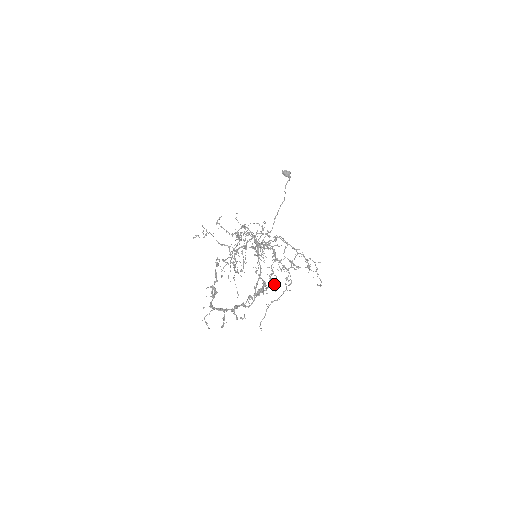
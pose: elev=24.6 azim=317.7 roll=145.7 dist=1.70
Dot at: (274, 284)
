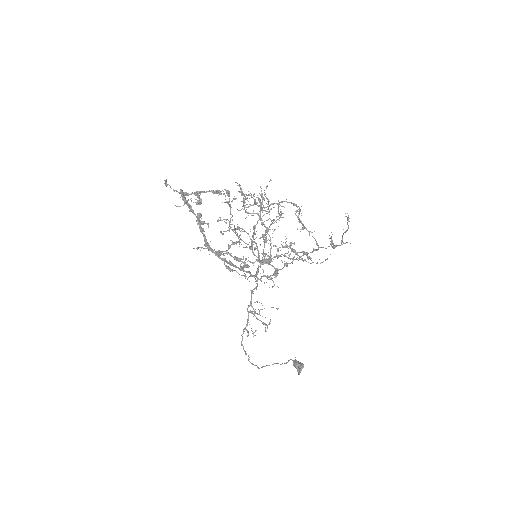
Dot at: occluded
